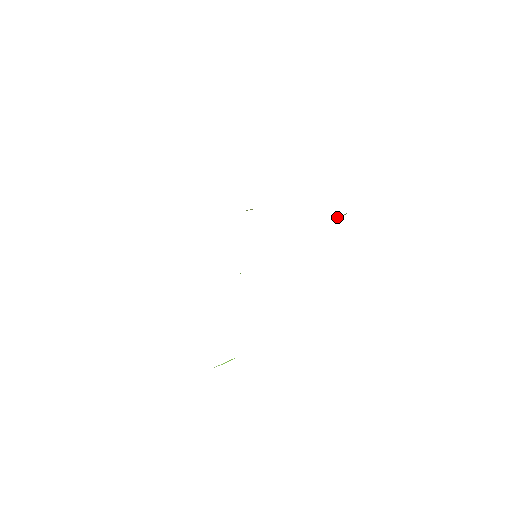
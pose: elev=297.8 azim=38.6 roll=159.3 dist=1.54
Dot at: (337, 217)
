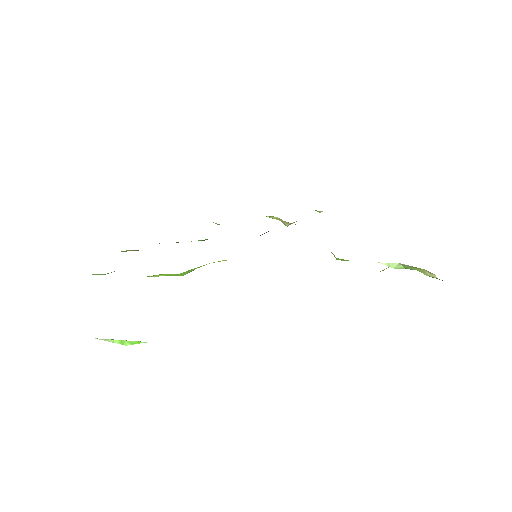
Dot at: (387, 265)
